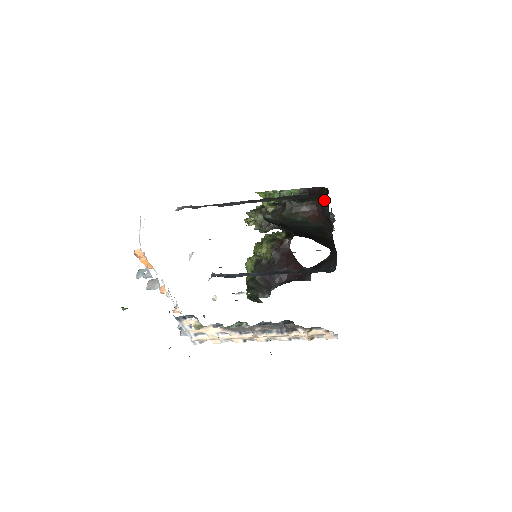
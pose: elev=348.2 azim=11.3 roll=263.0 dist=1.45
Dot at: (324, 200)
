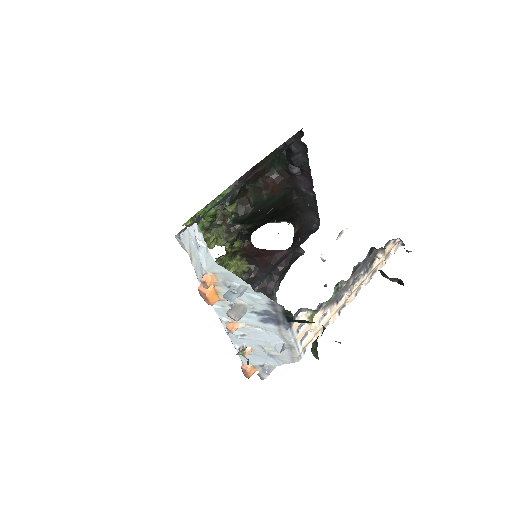
Dot at: (293, 149)
